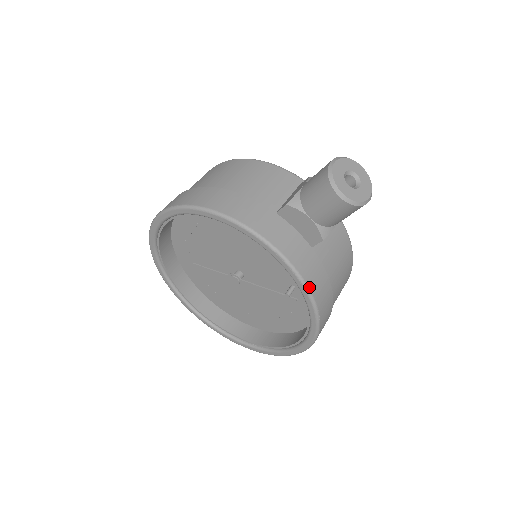
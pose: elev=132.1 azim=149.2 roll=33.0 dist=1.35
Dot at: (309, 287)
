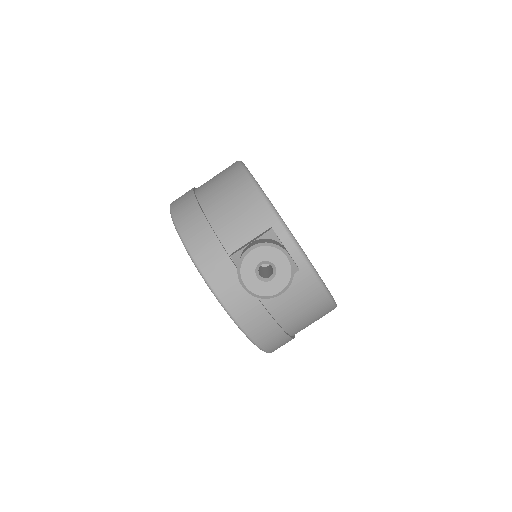
Dot at: (242, 327)
